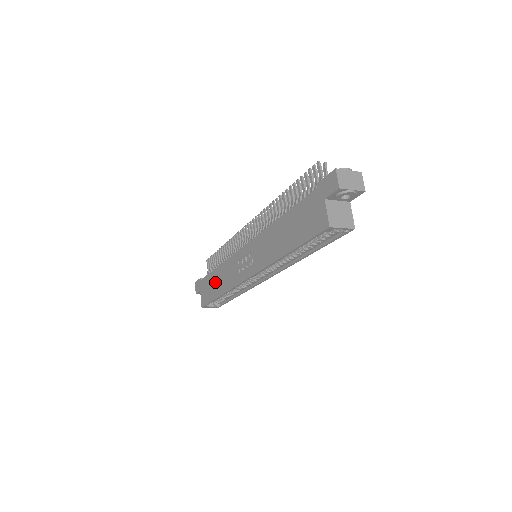
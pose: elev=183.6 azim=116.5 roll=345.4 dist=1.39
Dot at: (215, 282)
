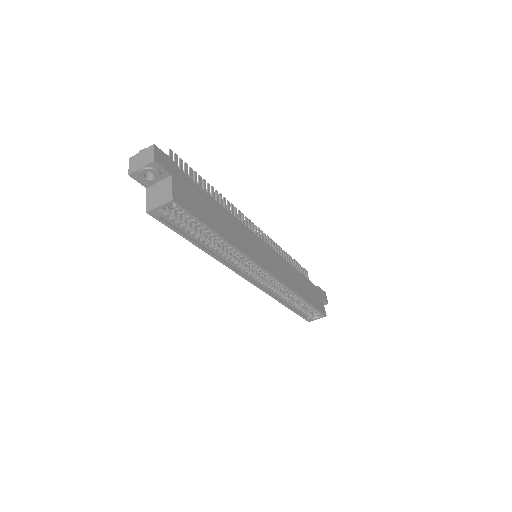
Dot at: occluded
